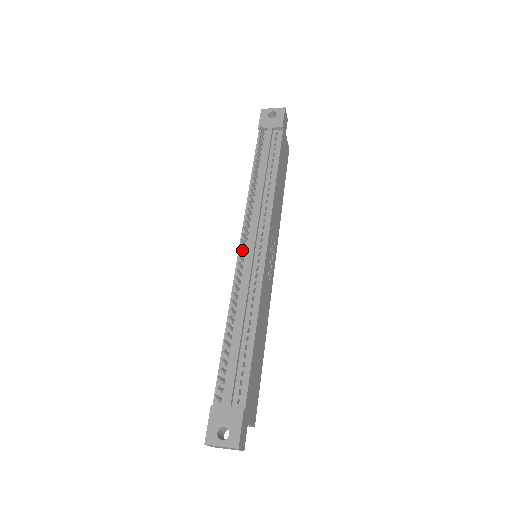
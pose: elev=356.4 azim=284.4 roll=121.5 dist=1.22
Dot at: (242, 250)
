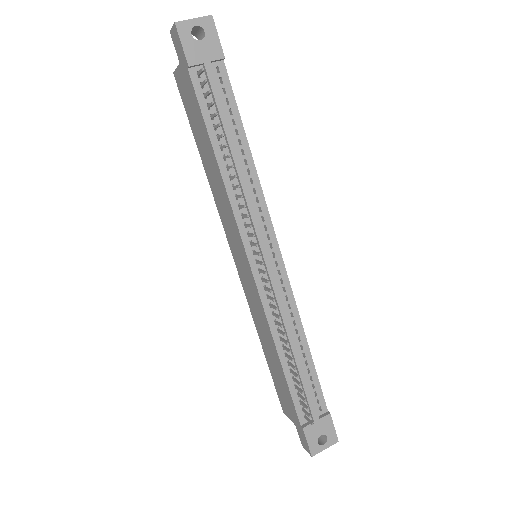
Dot at: (264, 273)
